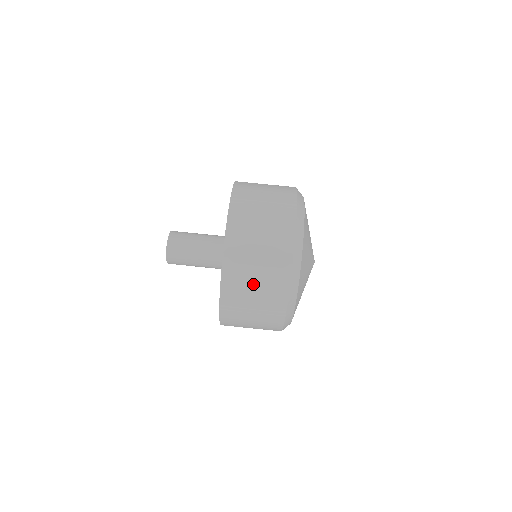
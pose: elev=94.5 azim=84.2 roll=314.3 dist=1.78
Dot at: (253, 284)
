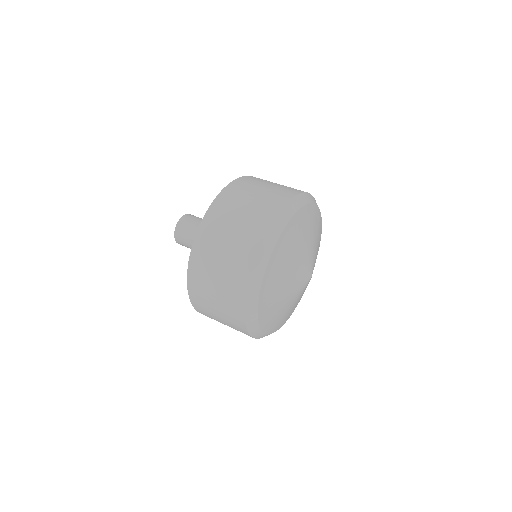
Dot at: (214, 281)
